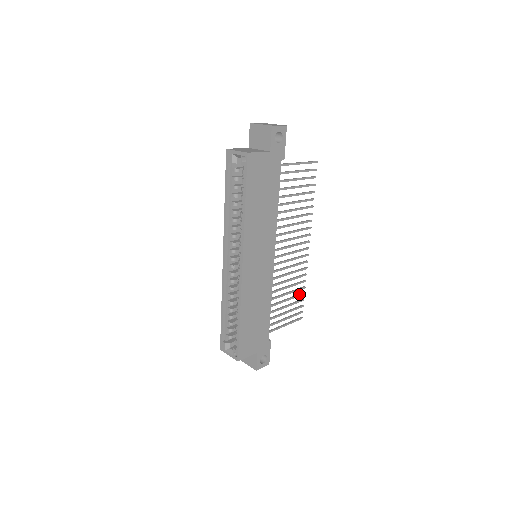
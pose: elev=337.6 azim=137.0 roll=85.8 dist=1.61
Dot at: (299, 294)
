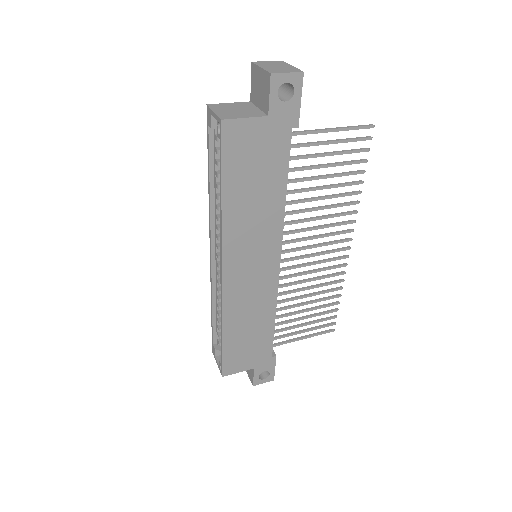
Dot at: (330, 303)
